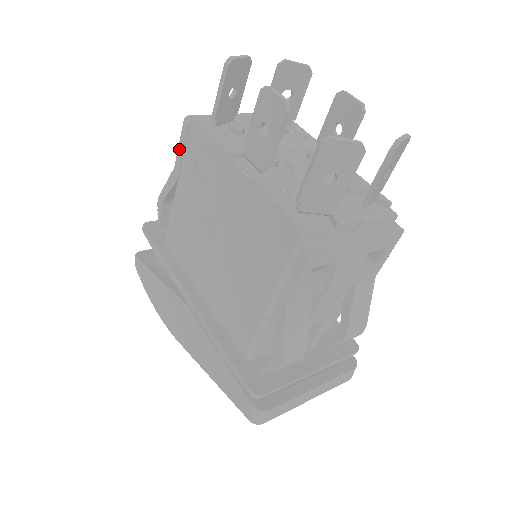
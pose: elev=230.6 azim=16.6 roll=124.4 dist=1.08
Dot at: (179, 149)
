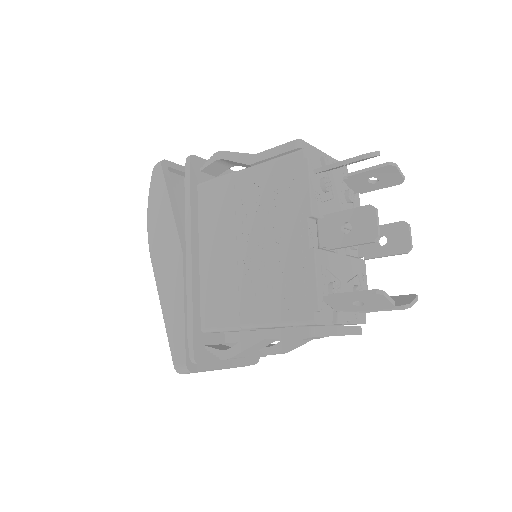
Dot at: (272, 150)
